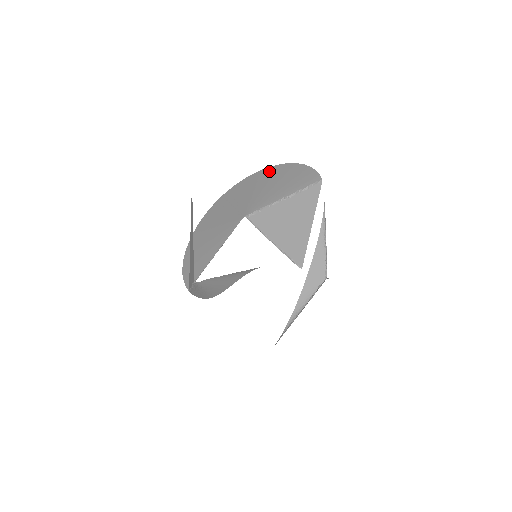
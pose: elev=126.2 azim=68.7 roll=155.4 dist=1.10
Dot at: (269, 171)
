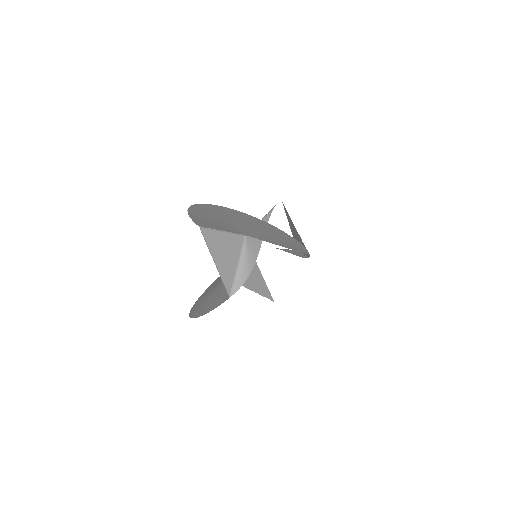
Dot at: (213, 282)
